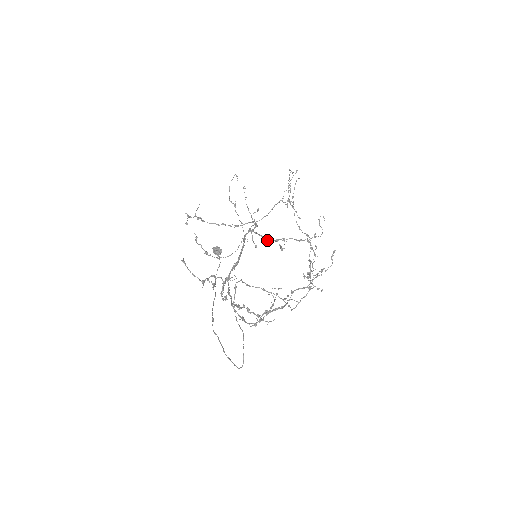
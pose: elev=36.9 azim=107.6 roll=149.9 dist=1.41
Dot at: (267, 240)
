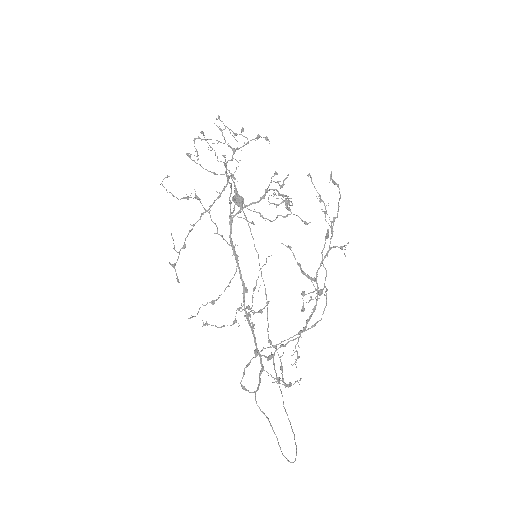
Dot at: (258, 202)
